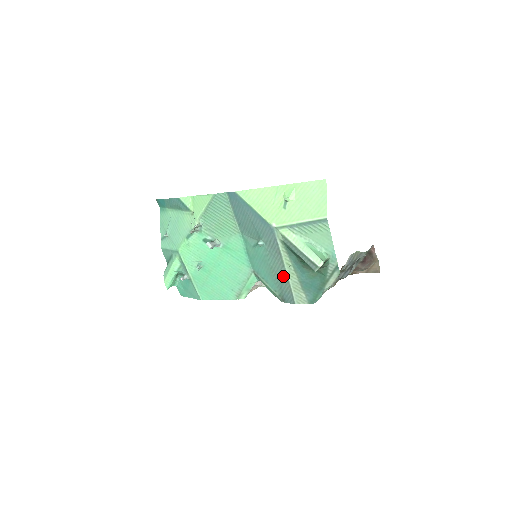
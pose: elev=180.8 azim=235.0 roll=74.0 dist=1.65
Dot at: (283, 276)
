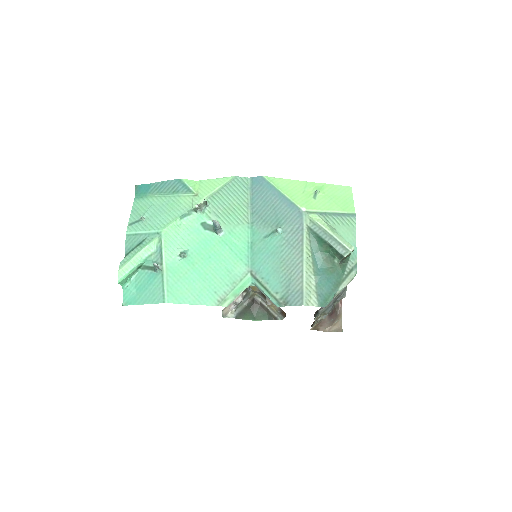
Dot at: (297, 269)
